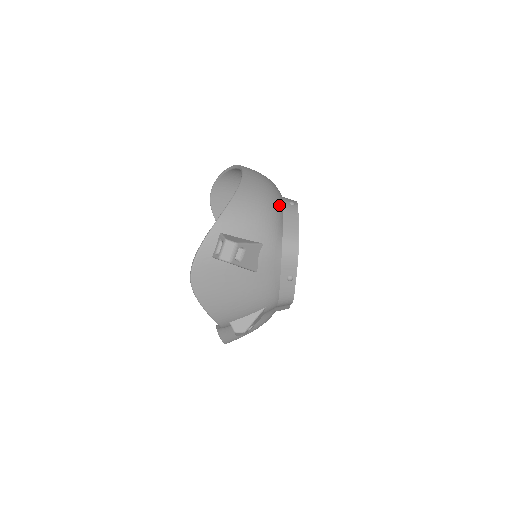
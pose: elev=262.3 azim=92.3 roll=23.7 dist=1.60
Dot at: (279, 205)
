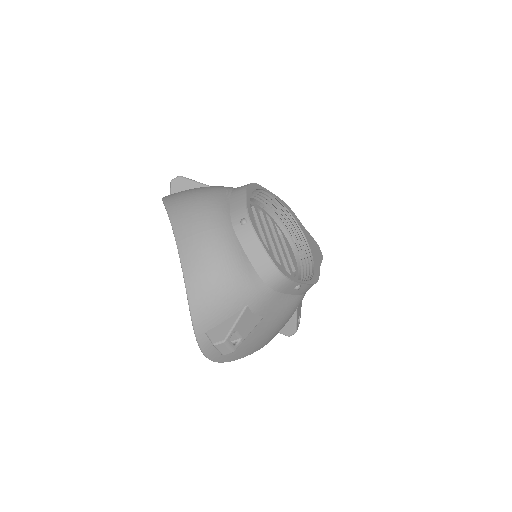
Dot at: (232, 248)
